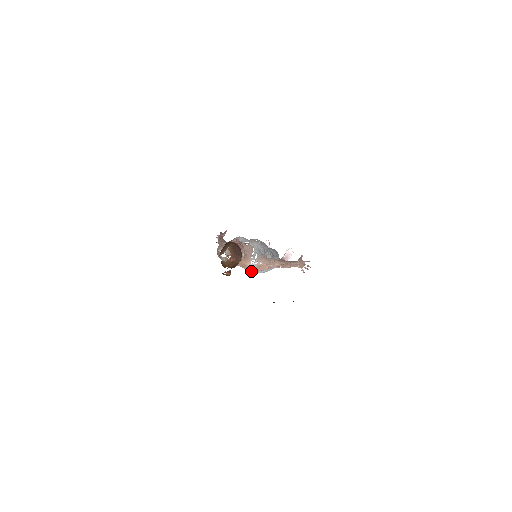
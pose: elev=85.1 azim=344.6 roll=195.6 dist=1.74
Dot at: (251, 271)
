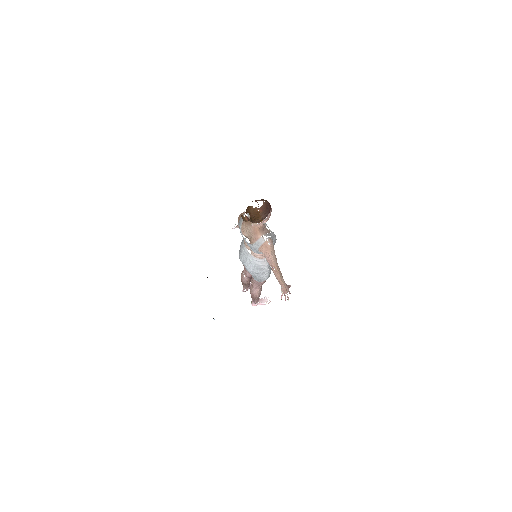
Dot at: (255, 245)
